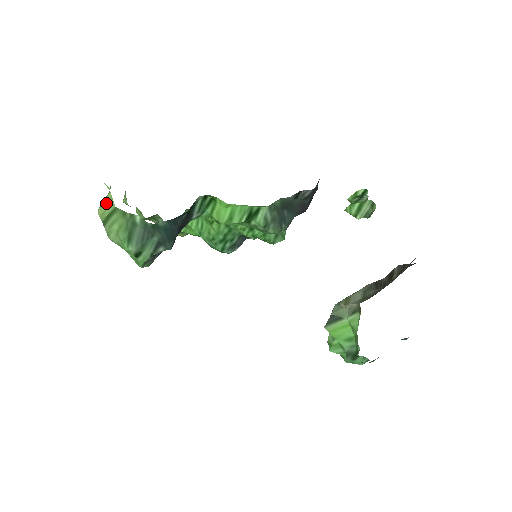
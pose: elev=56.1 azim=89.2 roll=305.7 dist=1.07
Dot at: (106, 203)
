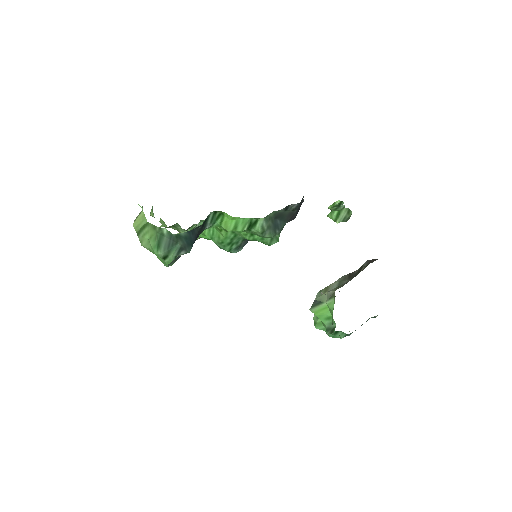
Dot at: (140, 219)
